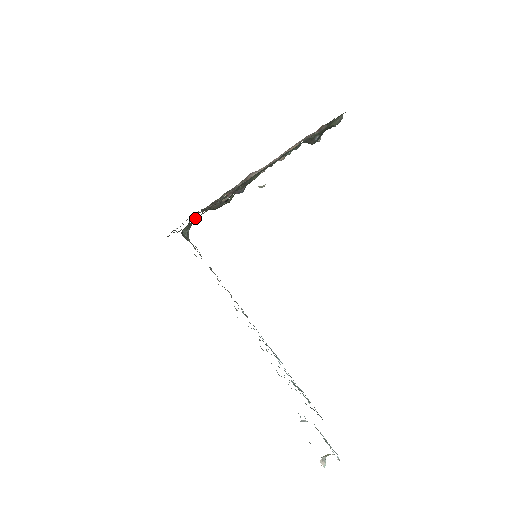
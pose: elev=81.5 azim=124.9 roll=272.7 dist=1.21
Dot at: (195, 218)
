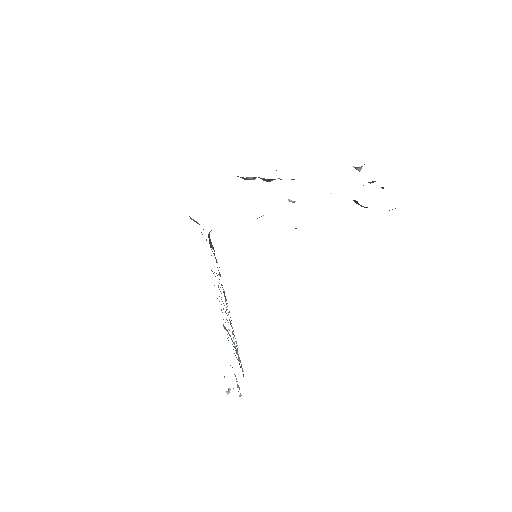
Dot at: occluded
